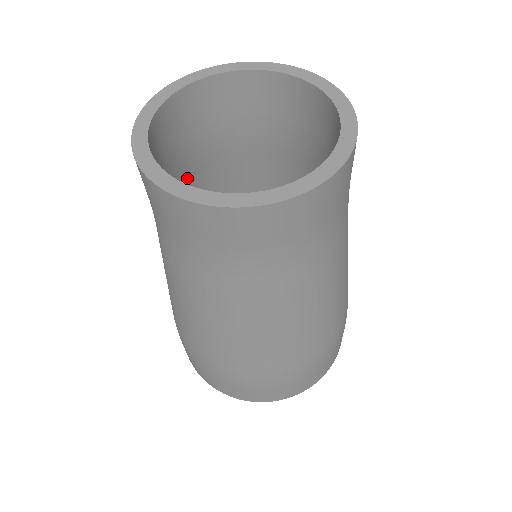
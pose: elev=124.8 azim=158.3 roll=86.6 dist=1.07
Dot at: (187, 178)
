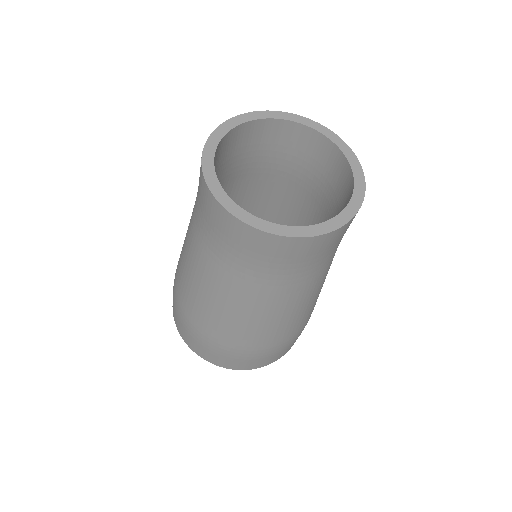
Dot at: (270, 174)
